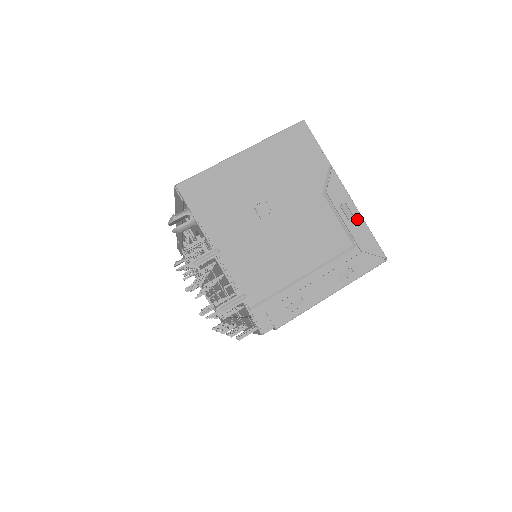
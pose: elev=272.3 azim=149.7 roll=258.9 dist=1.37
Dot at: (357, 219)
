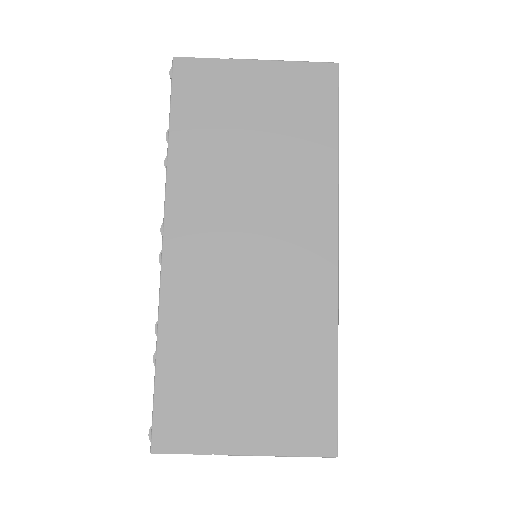
Dot at: (280, 455)
